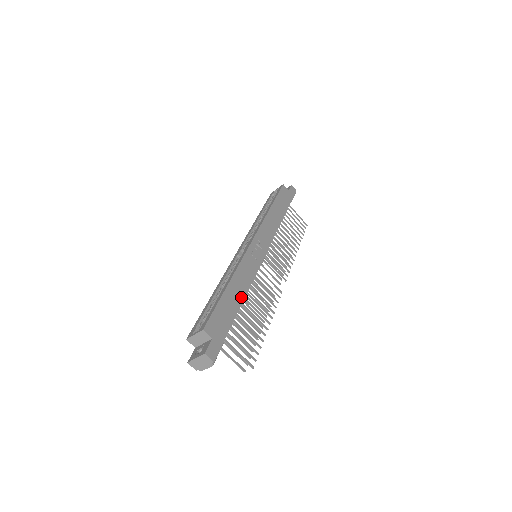
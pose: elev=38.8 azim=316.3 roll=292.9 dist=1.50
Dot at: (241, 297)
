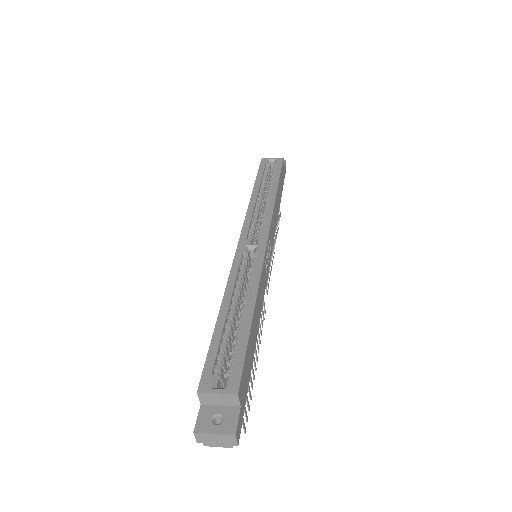
Dot at: (257, 330)
